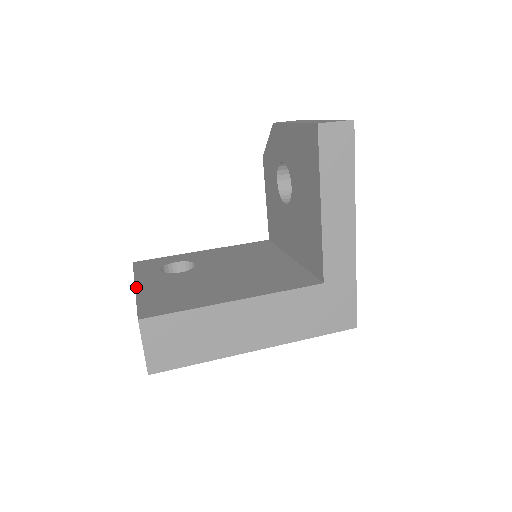
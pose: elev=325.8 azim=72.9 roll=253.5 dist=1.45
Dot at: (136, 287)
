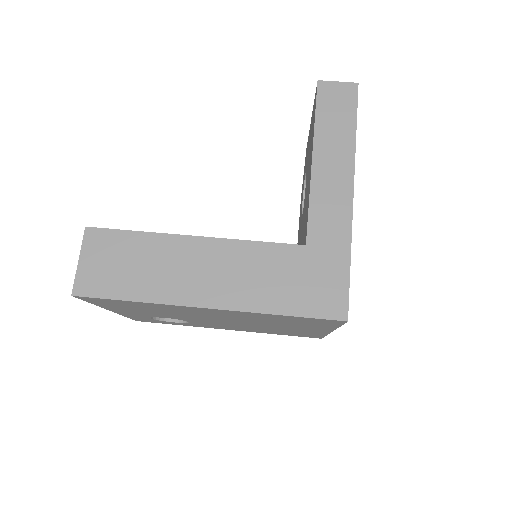
Dot at: occluded
